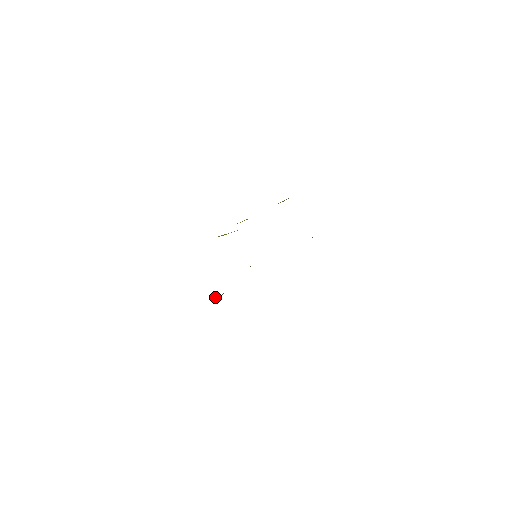
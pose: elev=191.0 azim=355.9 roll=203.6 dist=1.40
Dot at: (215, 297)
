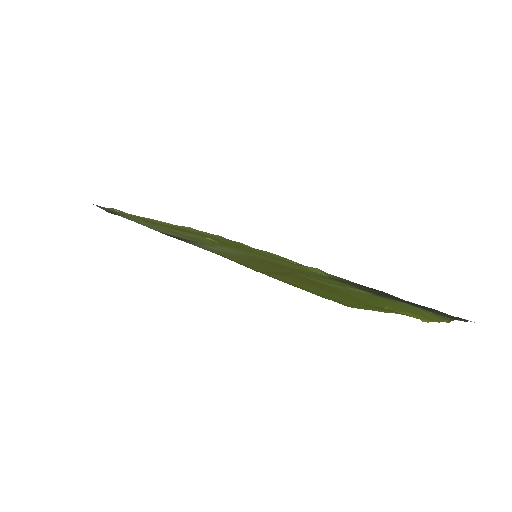
Dot at: occluded
